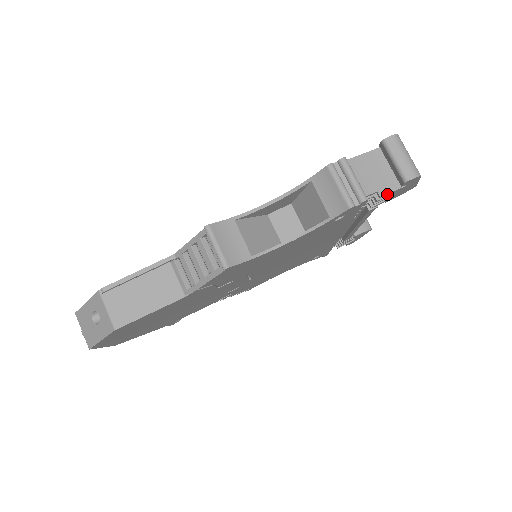
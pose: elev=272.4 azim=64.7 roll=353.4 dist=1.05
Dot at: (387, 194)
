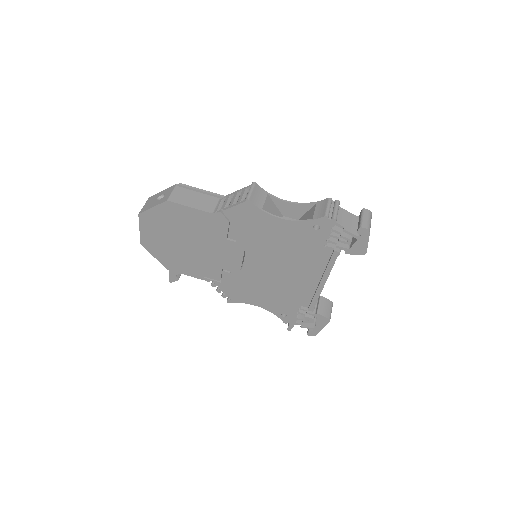
Dot at: (348, 233)
